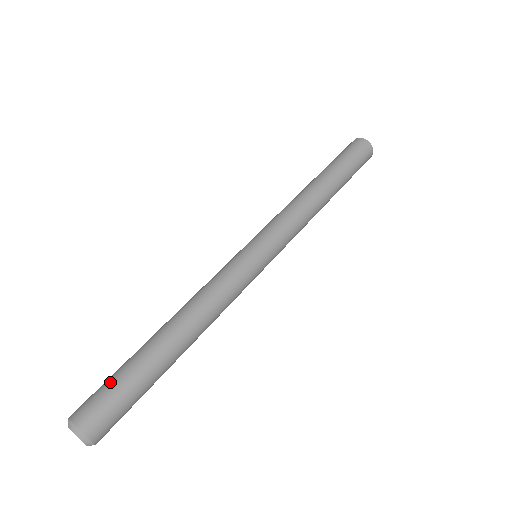
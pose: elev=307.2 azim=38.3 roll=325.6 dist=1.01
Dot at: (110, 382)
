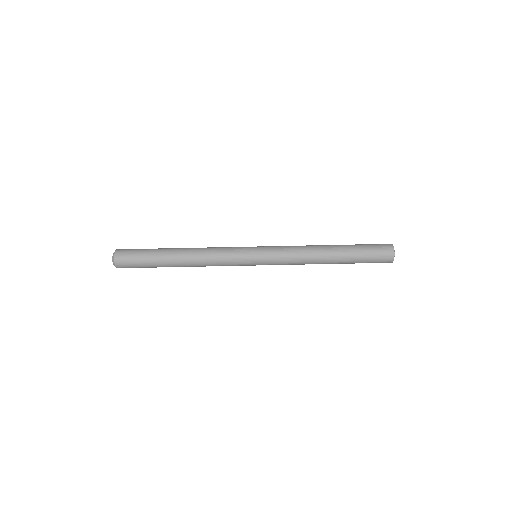
Dot at: (139, 262)
